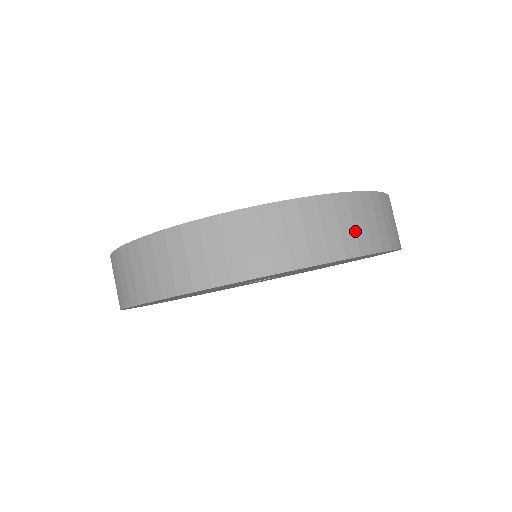
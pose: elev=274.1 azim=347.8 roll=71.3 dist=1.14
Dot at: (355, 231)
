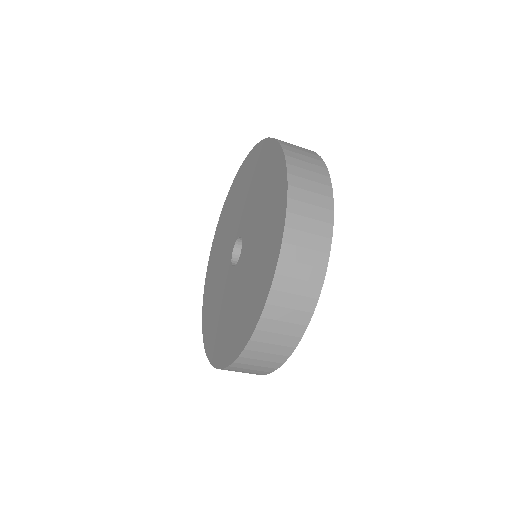
Dot at: (255, 370)
